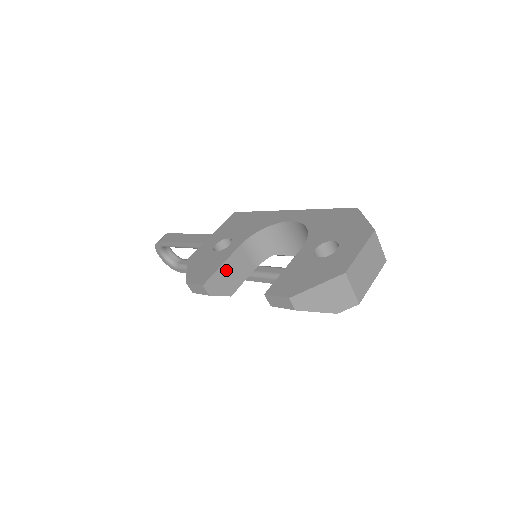
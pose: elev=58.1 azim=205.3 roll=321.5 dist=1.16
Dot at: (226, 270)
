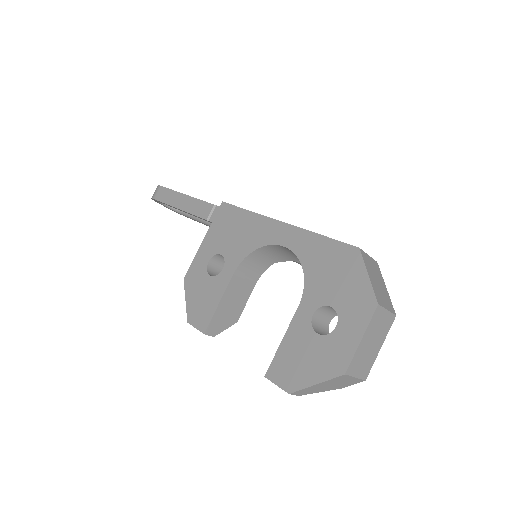
Dot at: (225, 305)
